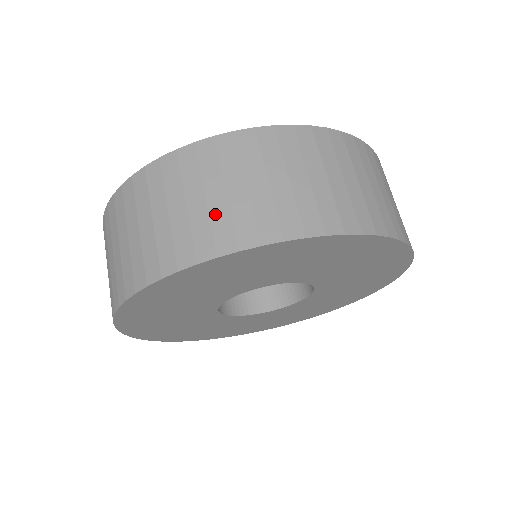
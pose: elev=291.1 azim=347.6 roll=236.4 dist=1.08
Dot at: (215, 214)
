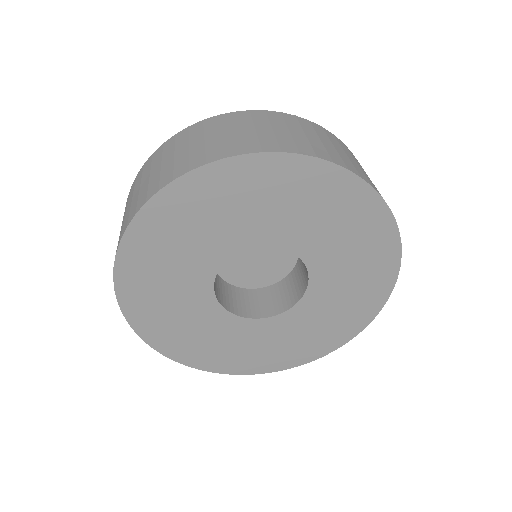
Dot at: occluded
